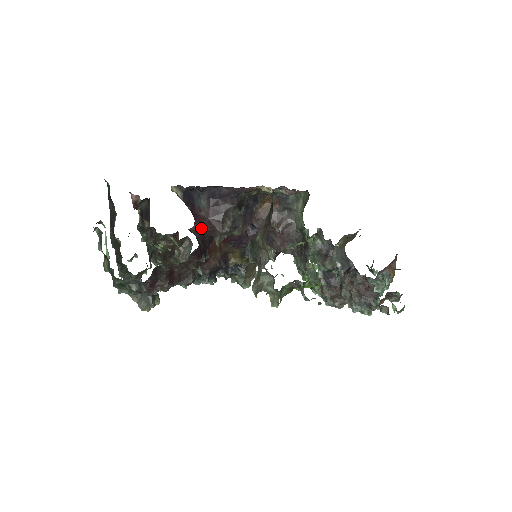
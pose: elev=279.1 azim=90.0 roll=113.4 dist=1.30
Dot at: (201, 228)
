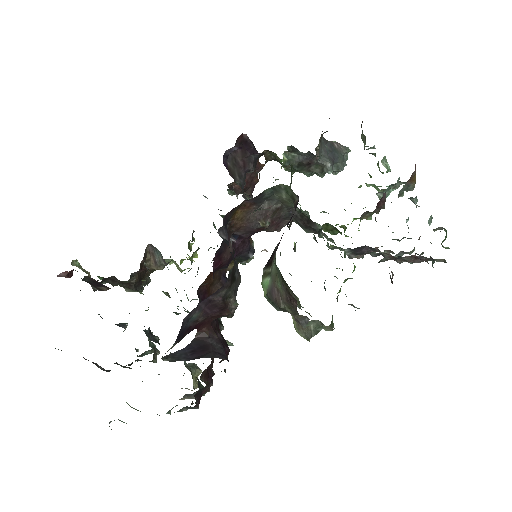
Dot at: (206, 325)
